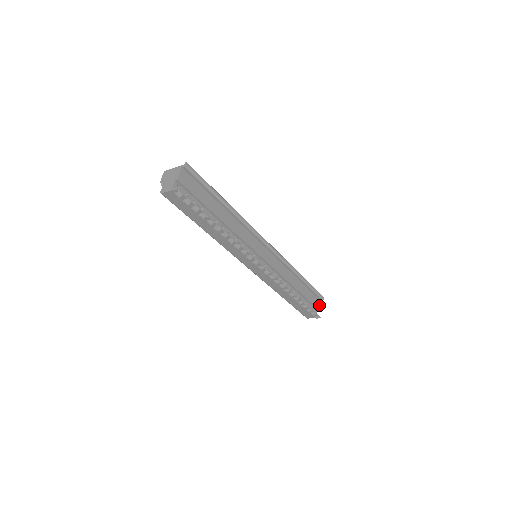
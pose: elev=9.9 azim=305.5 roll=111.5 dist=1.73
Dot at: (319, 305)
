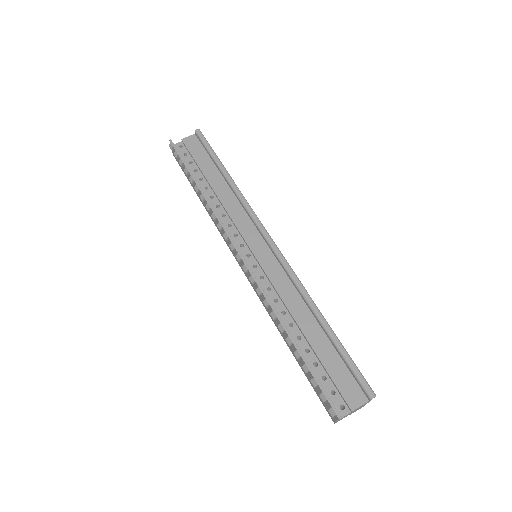
Dot at: (359, 405)
